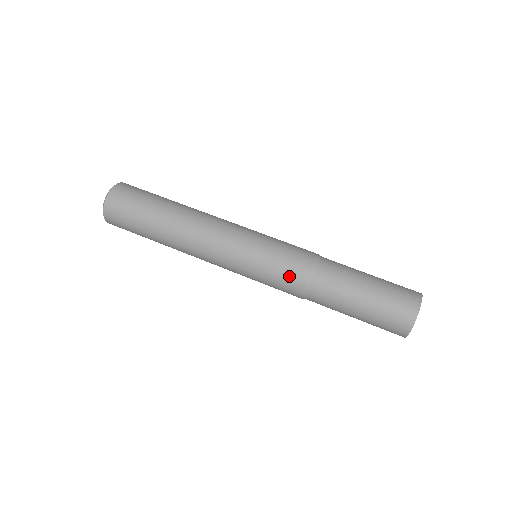
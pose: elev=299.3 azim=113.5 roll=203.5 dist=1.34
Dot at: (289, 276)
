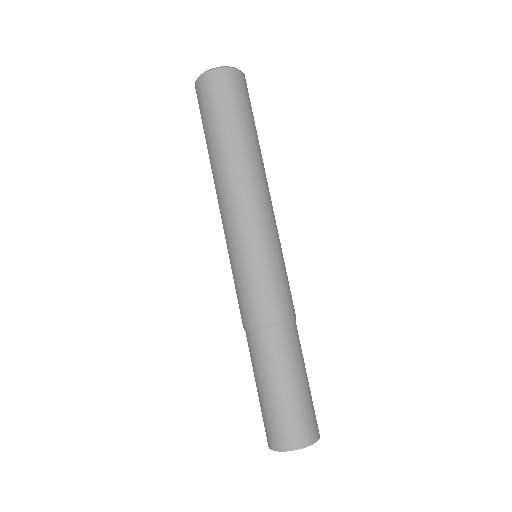
Dot at: (240, 307)
